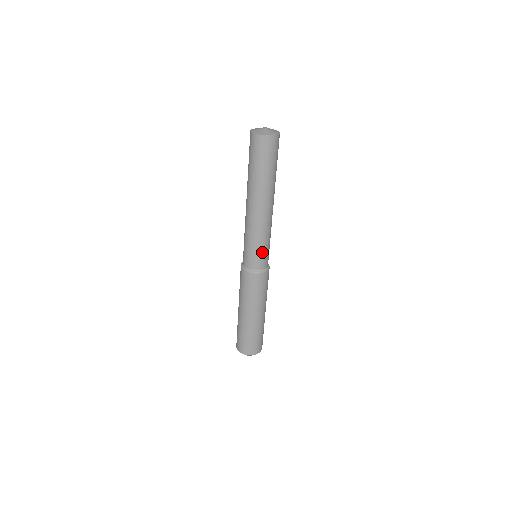
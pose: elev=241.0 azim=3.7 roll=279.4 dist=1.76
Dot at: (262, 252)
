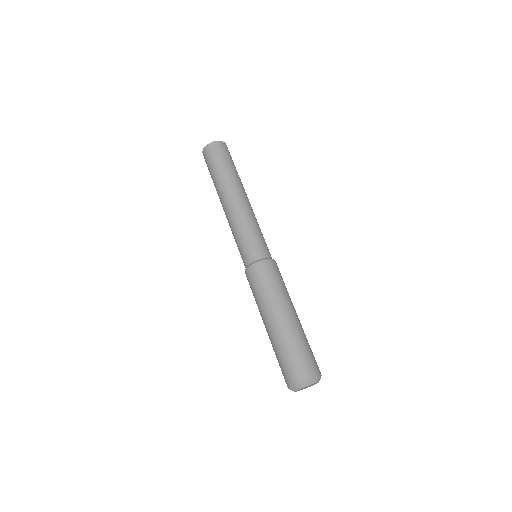
Dot at: (252, 240)
